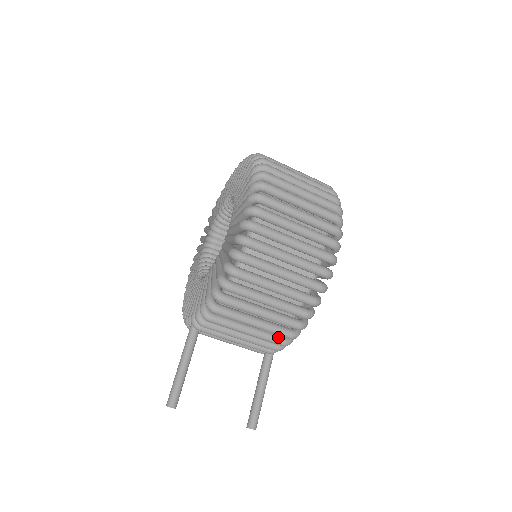
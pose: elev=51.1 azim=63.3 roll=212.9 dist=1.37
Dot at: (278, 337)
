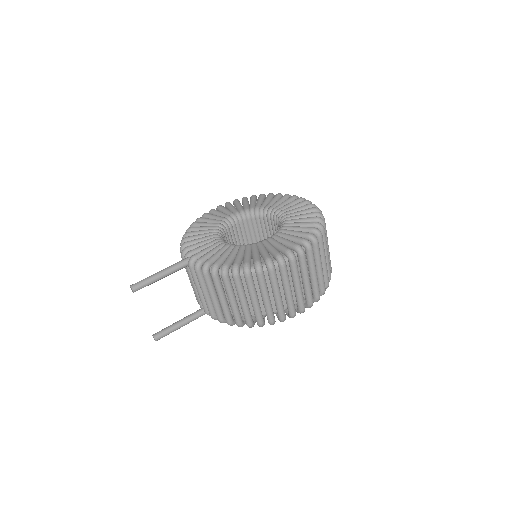
Dot at: (222, 315)
